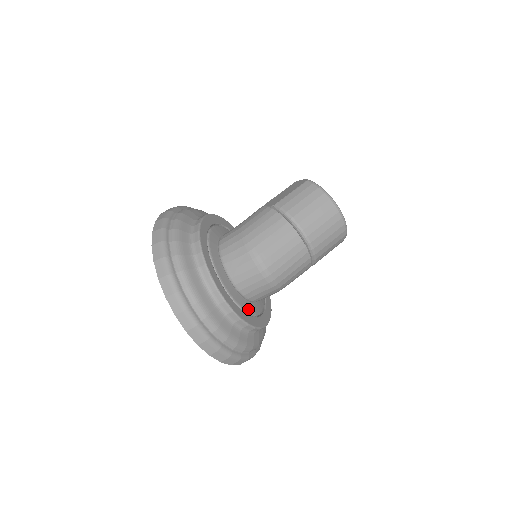
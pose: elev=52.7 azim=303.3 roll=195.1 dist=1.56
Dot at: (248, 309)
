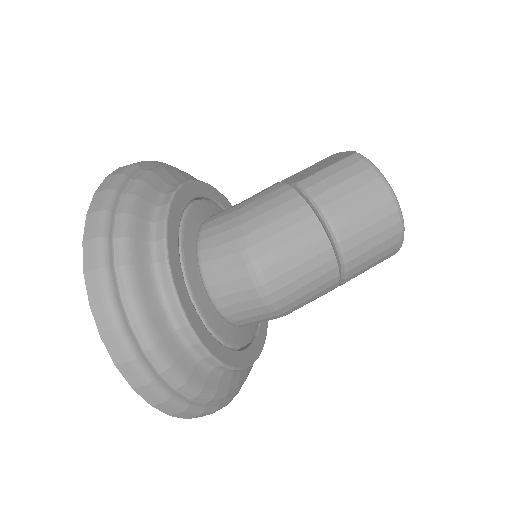
Dot at: (228, 338)
